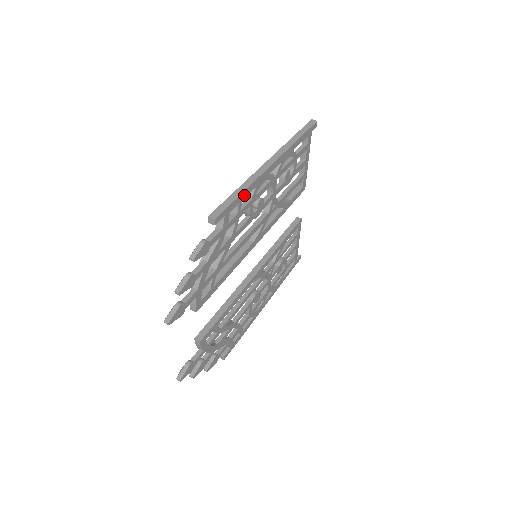
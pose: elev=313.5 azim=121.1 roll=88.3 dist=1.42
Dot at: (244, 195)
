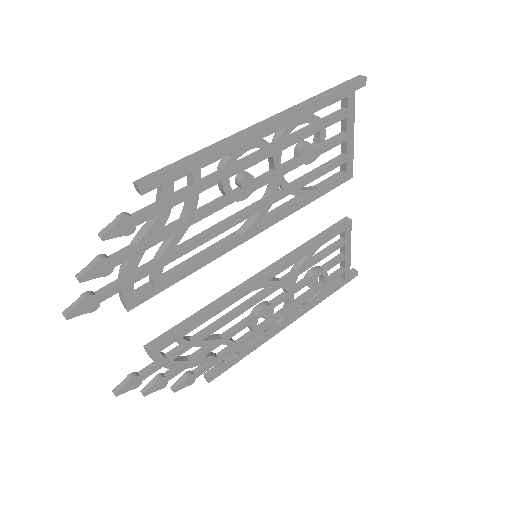
Dot at: (204, 162)
